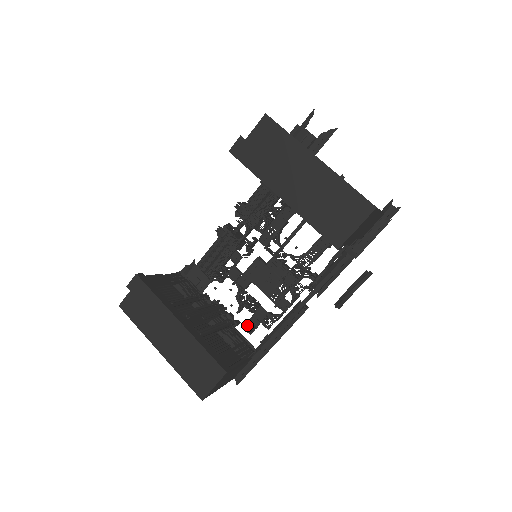
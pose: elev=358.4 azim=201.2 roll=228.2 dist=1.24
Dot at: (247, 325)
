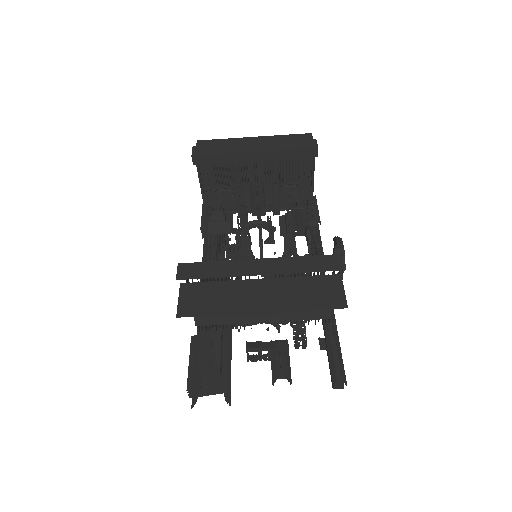
Dot at: (295, 344)
